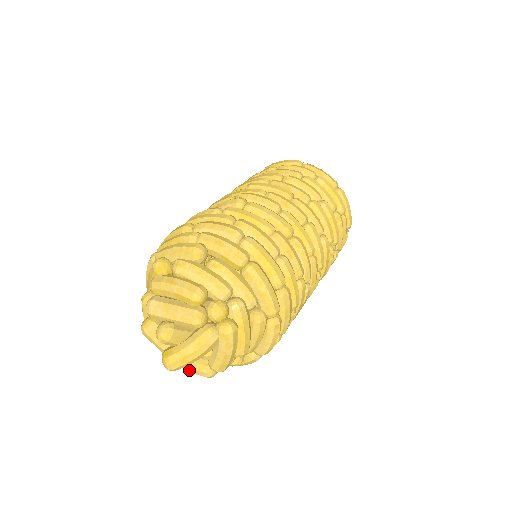
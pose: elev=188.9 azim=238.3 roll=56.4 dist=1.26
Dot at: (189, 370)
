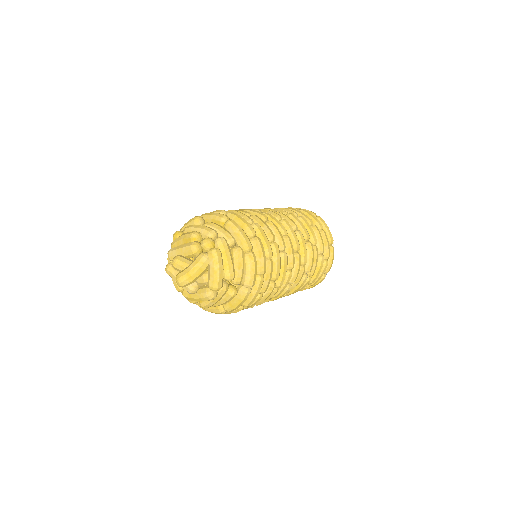
Dot at: (198, 297)
